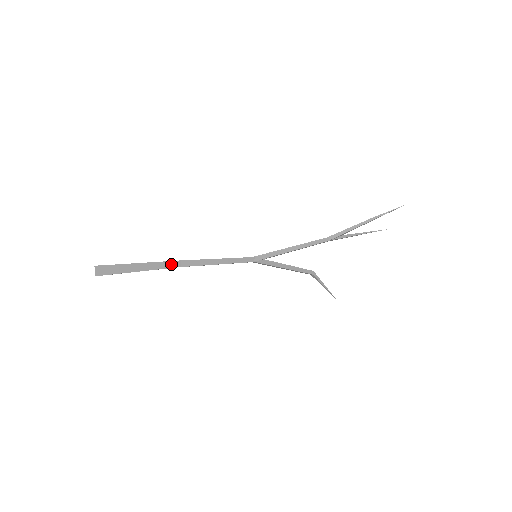
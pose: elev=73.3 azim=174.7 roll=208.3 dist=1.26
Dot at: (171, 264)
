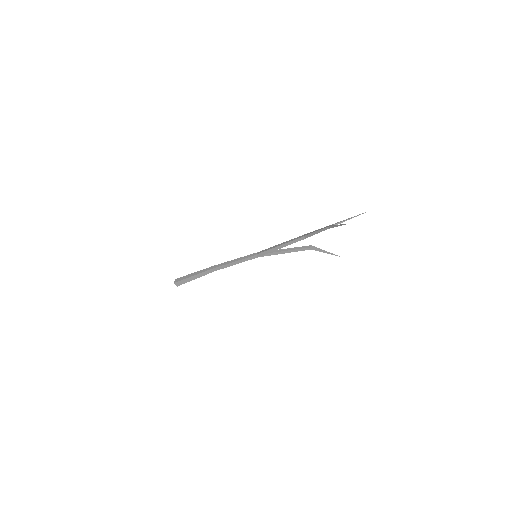
Dot at: (208, 272)
